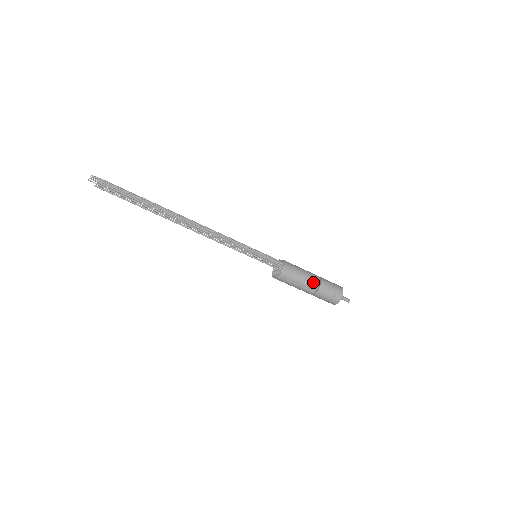
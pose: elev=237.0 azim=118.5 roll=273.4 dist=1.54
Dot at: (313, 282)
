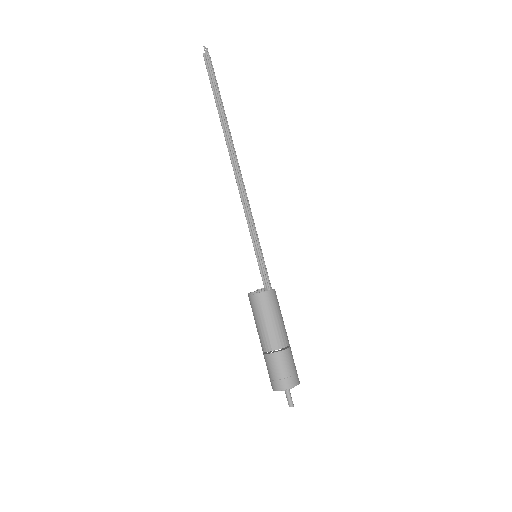
Dot at: (283, 337)
